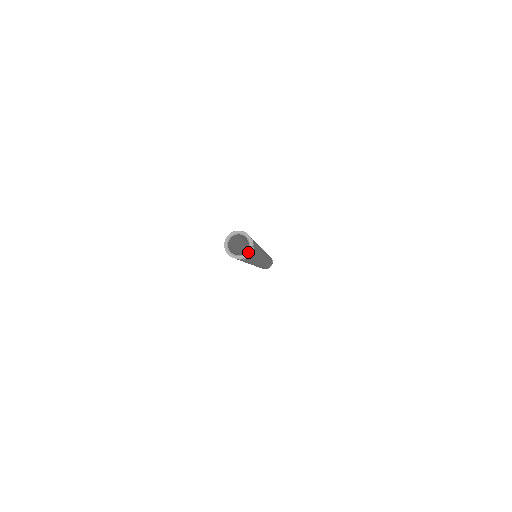
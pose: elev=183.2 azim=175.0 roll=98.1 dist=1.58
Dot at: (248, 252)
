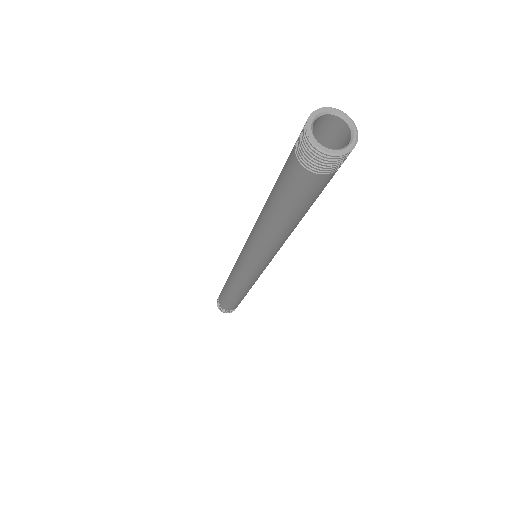
Dot at: (338, 151)
